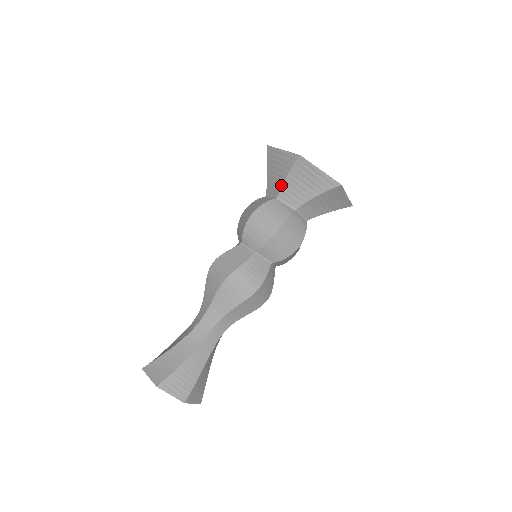
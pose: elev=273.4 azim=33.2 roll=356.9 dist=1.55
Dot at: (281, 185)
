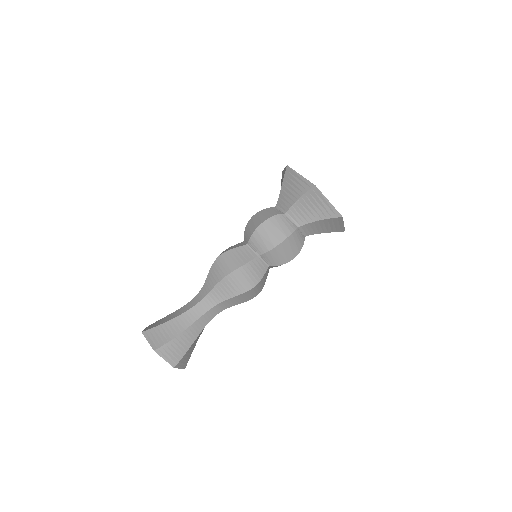
Dot at: (292, 204)
